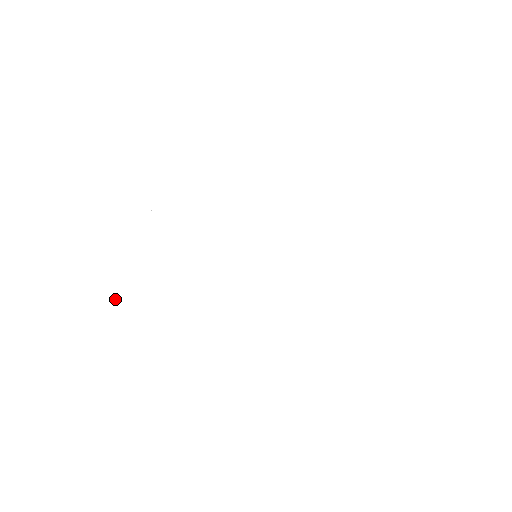
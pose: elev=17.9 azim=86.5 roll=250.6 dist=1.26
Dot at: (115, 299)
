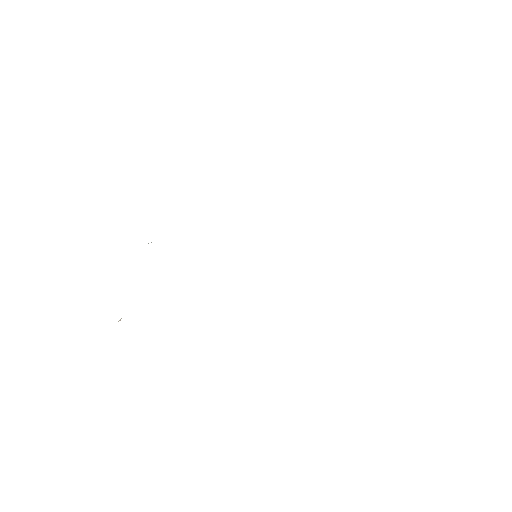
Dot at: (120, 319)
